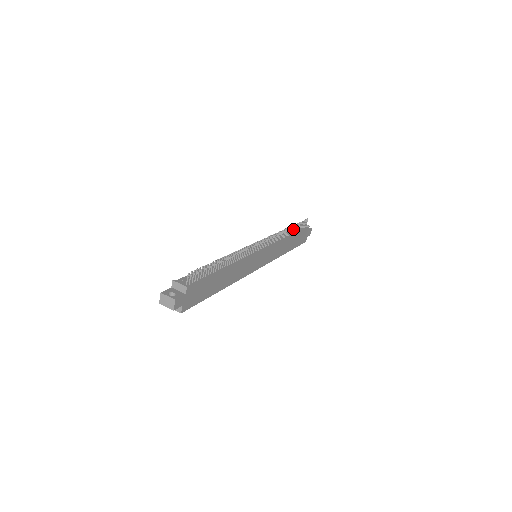
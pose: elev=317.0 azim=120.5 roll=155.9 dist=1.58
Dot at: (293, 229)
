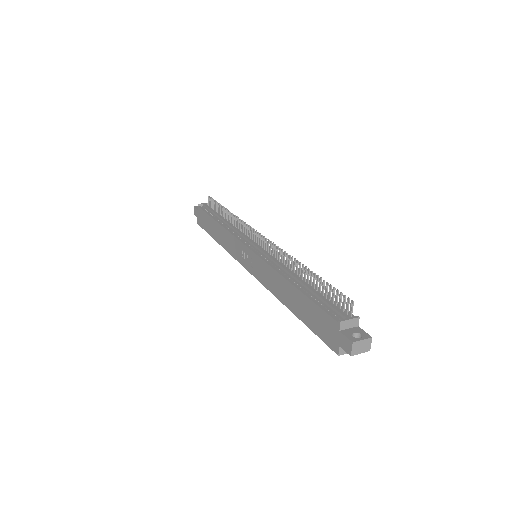
Dot at: (223, 212)
